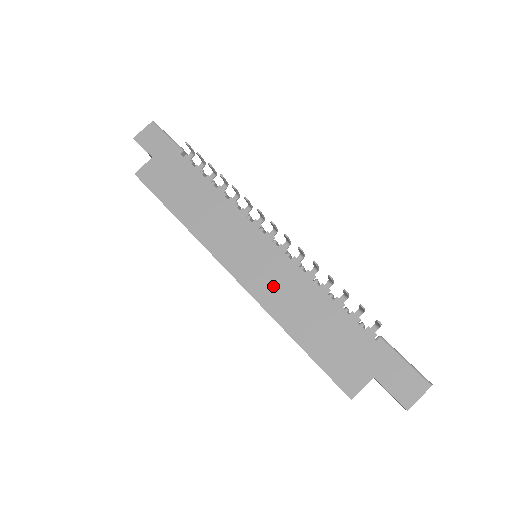
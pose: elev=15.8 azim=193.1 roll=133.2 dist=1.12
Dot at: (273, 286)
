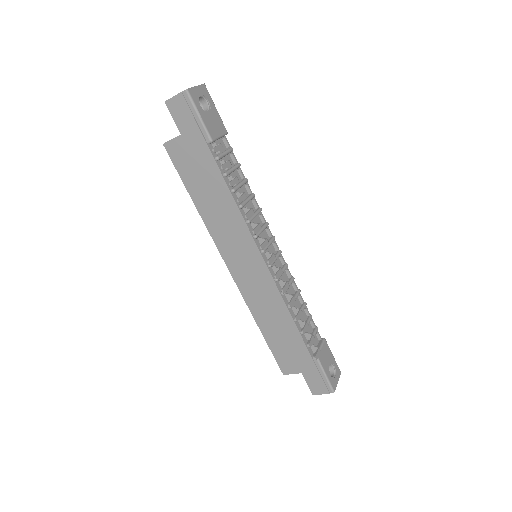
Dot at: (258, 295)
